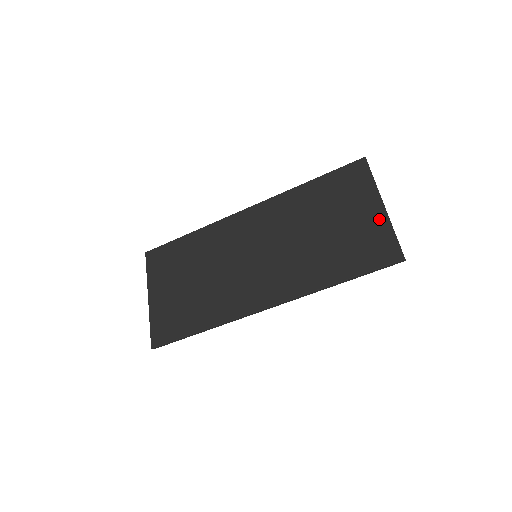
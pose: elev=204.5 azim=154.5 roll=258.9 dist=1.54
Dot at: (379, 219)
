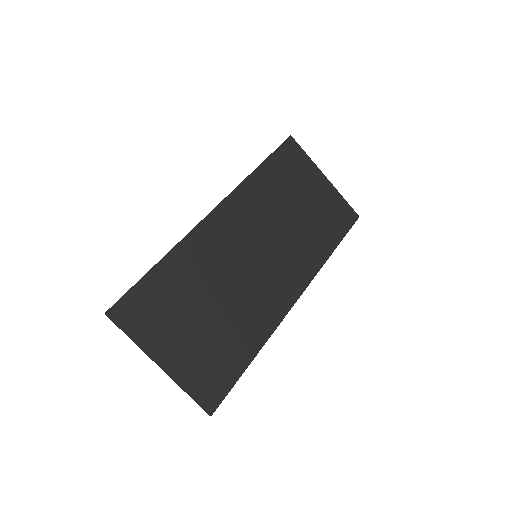
Dot at: (330, 190)
